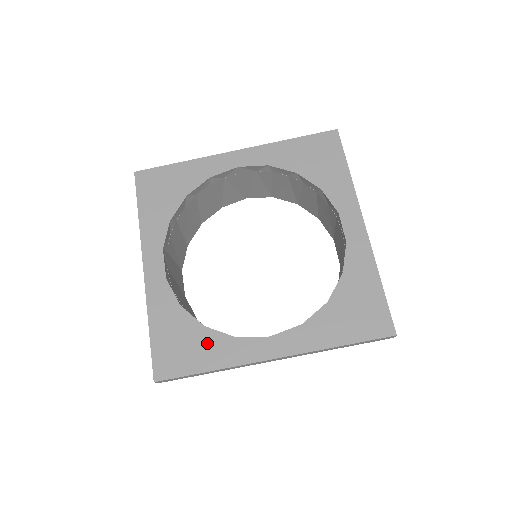
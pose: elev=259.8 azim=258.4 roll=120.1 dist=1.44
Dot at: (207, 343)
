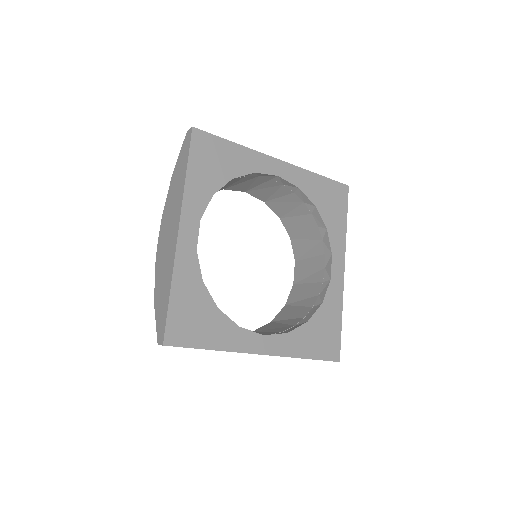
Dot at: (217, 324)
